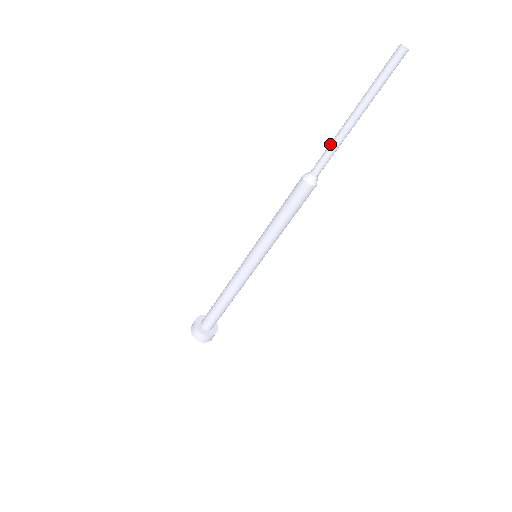
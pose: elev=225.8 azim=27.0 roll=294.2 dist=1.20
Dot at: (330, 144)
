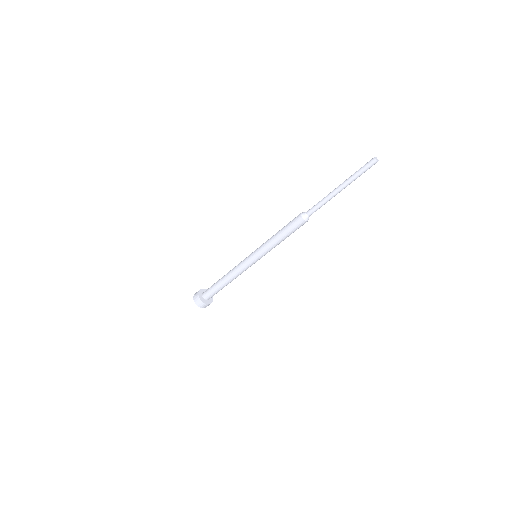
Dot at: (322, 199)
